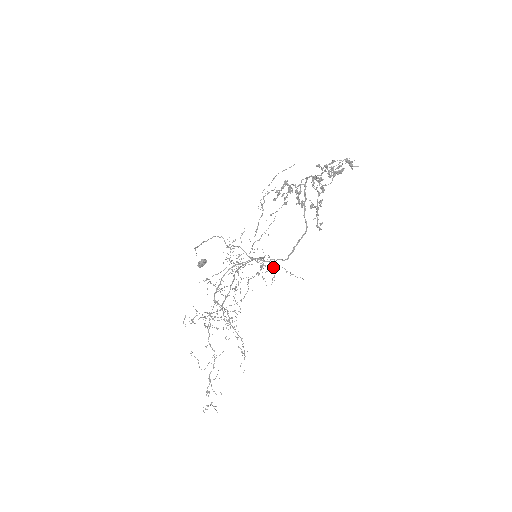
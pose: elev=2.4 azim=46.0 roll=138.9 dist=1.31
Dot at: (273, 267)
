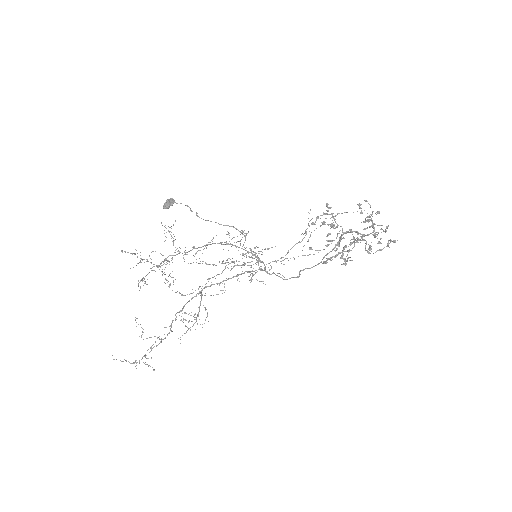
Dot at: occluded
